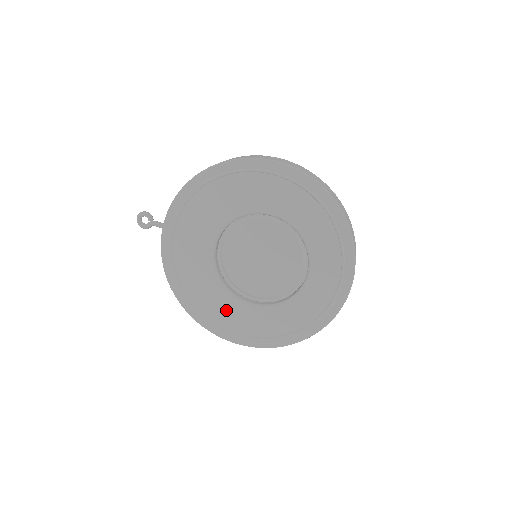
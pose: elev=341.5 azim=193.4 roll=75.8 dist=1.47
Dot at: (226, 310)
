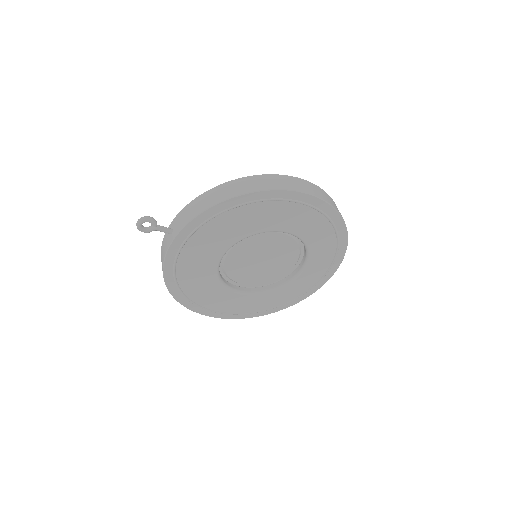
Dot at: (217, 297)
